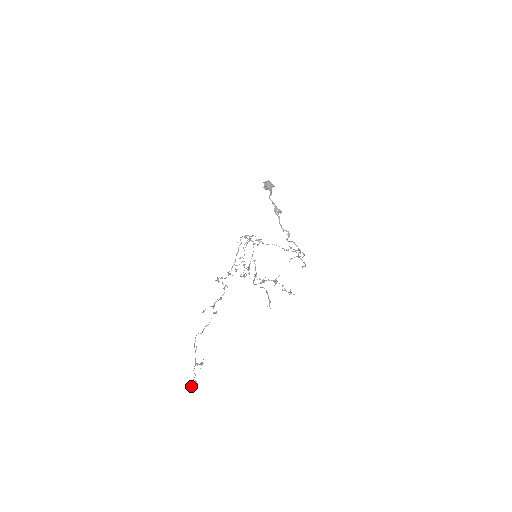
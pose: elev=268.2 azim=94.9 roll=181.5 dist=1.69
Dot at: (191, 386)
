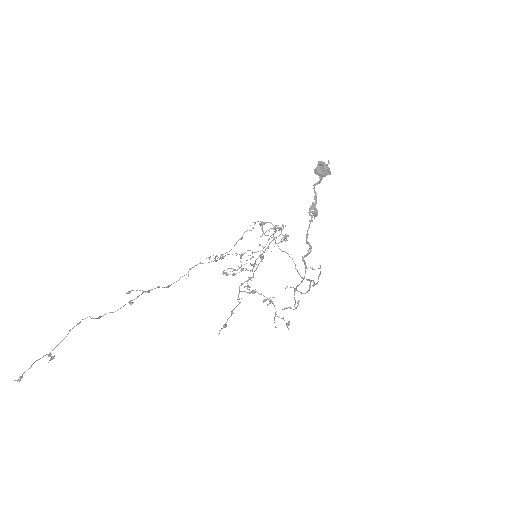
Dot at: occluded
